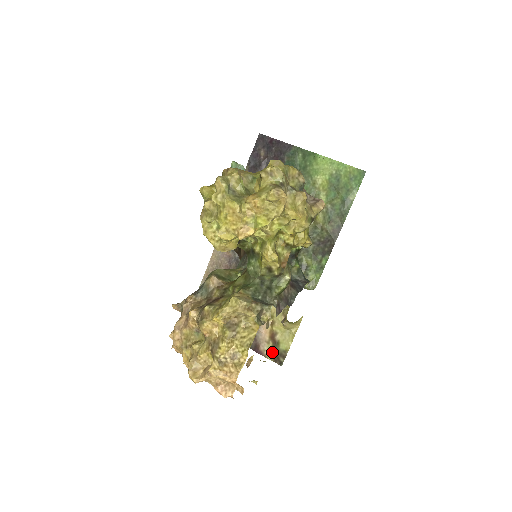
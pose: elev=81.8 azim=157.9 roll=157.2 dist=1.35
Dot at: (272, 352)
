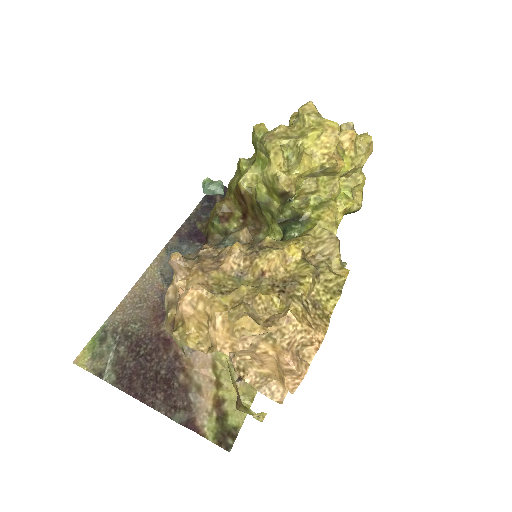
Dot at: (216, 429)
